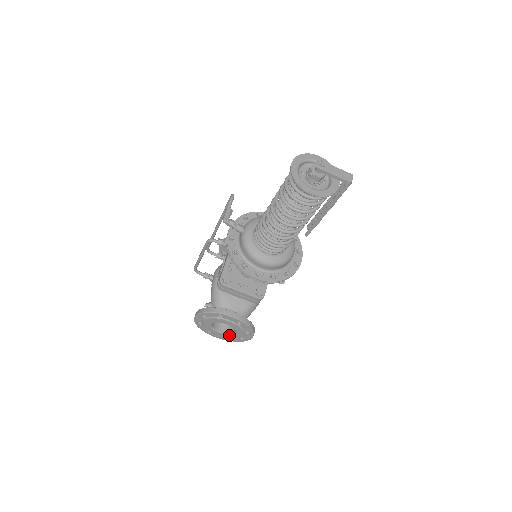
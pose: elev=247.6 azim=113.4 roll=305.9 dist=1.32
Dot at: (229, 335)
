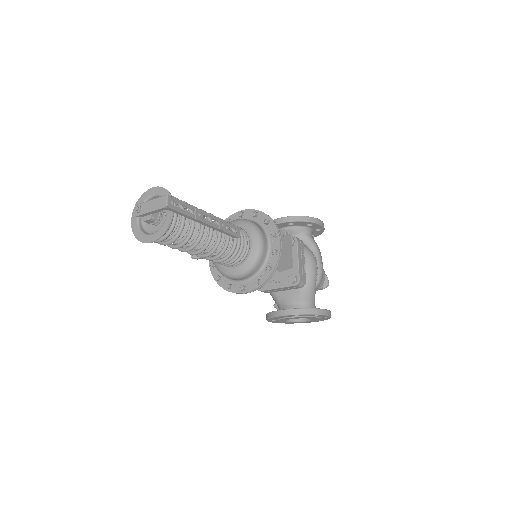
Dot at: (312, 320)
